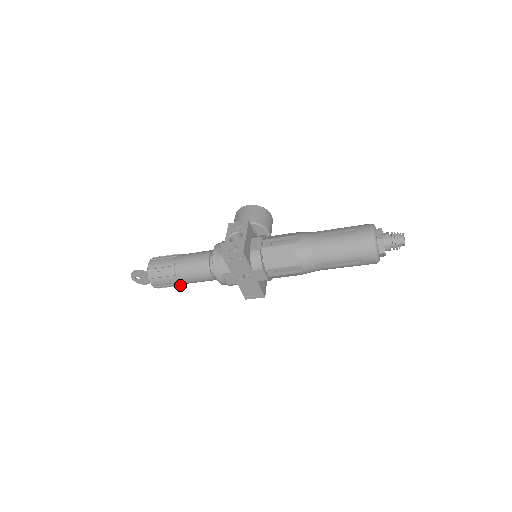
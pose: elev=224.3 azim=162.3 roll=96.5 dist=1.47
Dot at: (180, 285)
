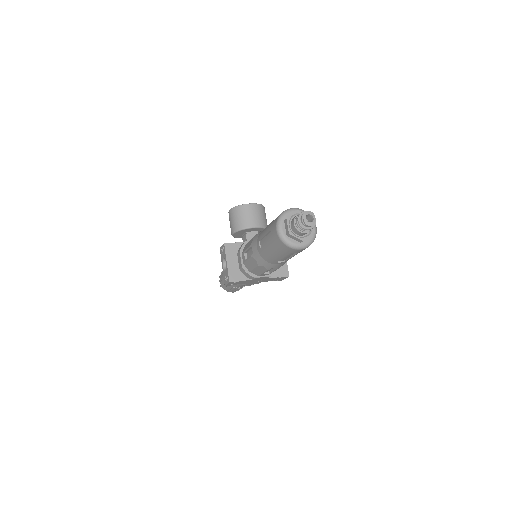
Dot at: occluded
